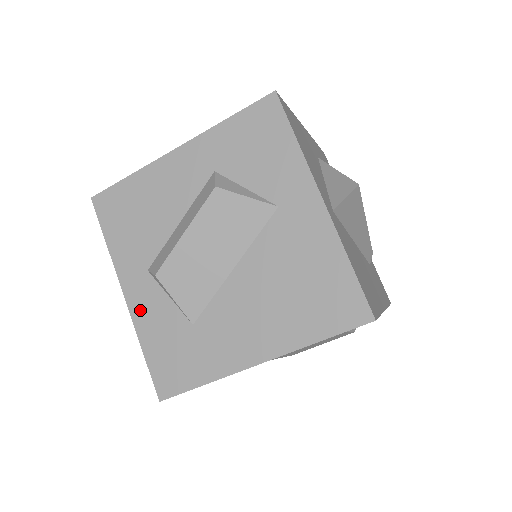
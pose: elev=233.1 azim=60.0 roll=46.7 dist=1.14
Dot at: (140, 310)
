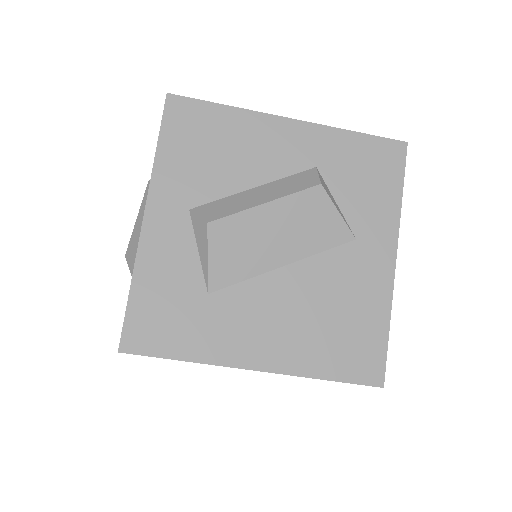
Dot at: (155, 243)
